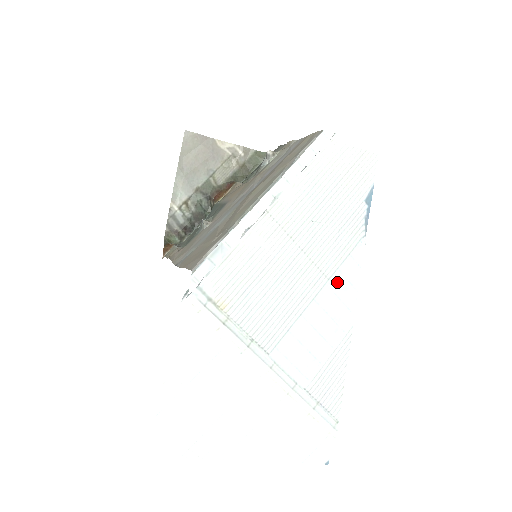
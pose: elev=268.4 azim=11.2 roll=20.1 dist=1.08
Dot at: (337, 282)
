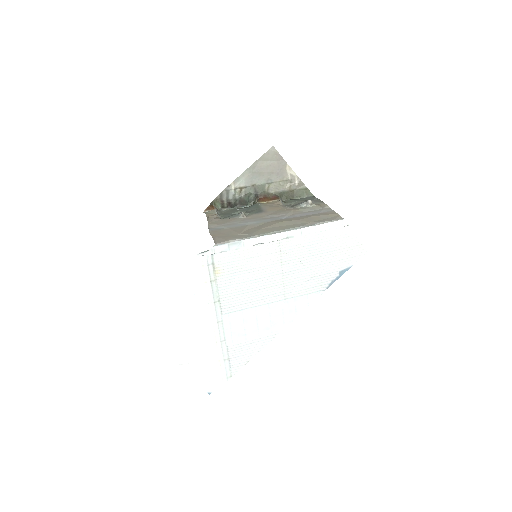
Dot at: (289, 304)
